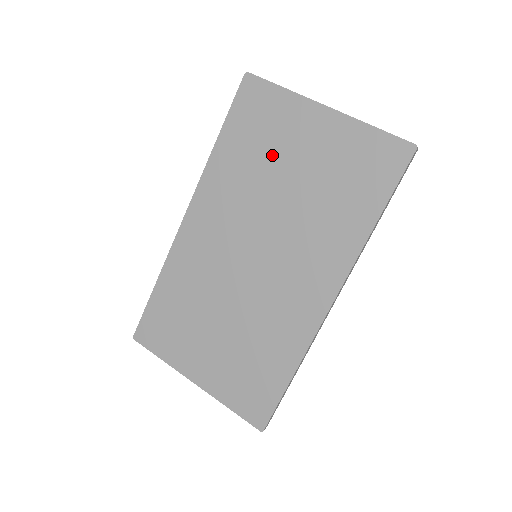
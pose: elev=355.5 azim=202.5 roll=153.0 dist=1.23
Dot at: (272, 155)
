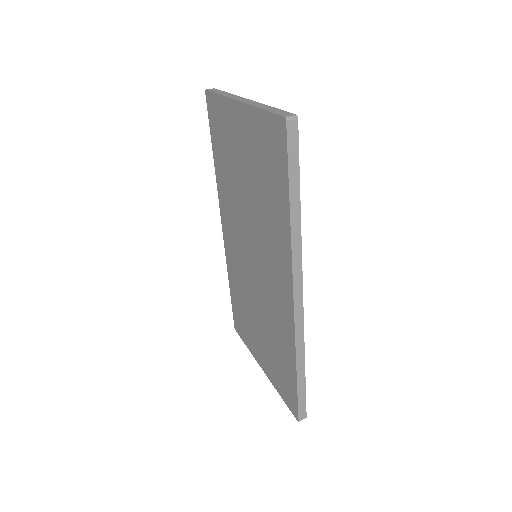
Dot at: (233, 161)
